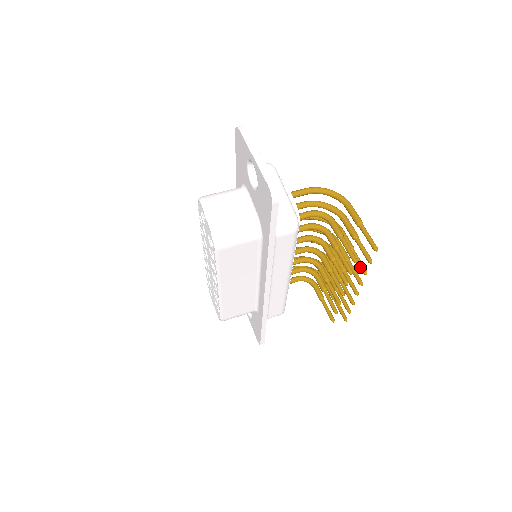
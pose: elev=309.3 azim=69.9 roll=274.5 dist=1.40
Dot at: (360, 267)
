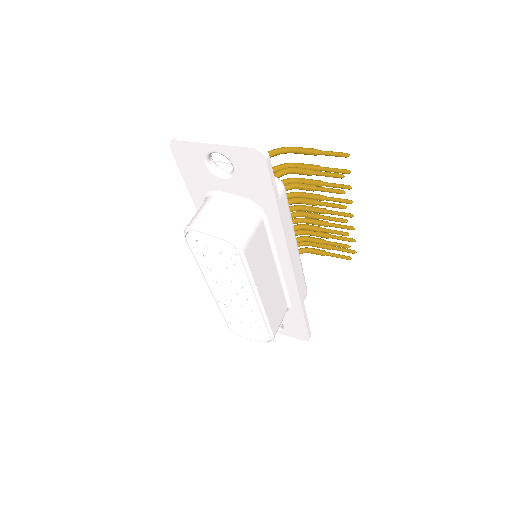
Dot at: (342, 187)
